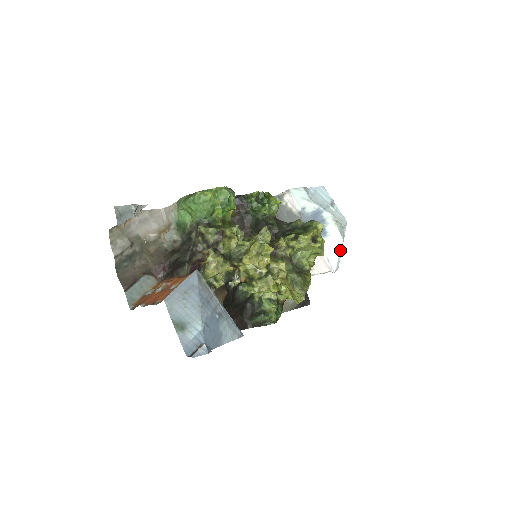
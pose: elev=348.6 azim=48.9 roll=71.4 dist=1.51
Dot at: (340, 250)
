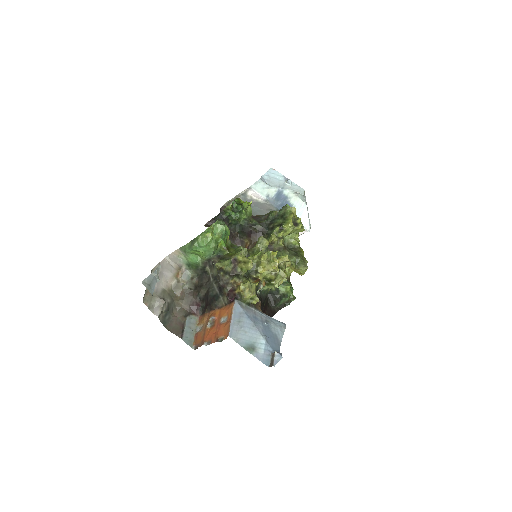
Dot at: (307, 213)
